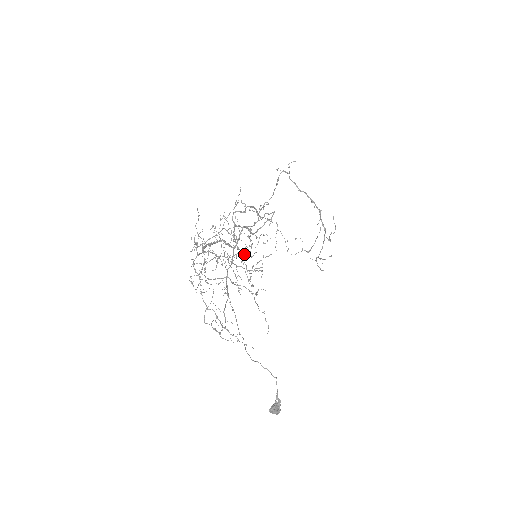
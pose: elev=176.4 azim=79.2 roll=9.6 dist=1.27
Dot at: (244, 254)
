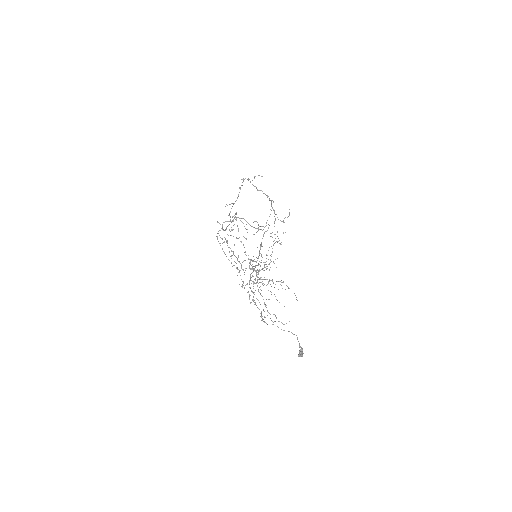
Dot at: occluded
